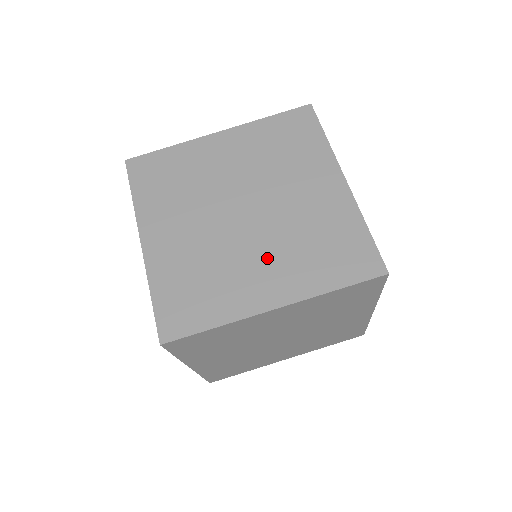
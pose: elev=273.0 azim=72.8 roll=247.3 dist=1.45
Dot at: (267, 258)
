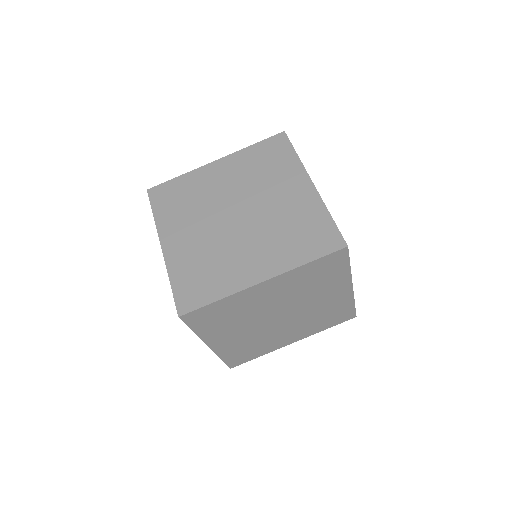
Dot at: (255, 246)
